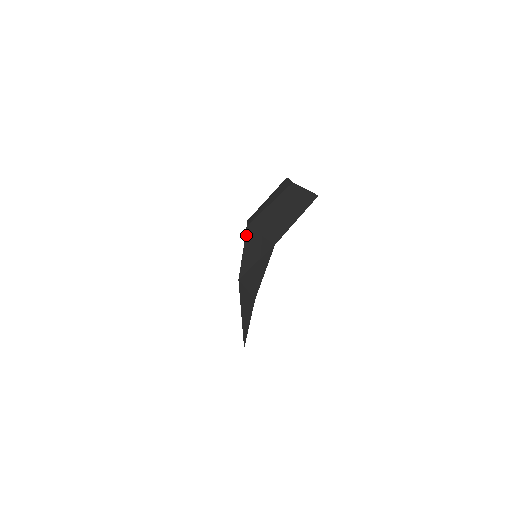
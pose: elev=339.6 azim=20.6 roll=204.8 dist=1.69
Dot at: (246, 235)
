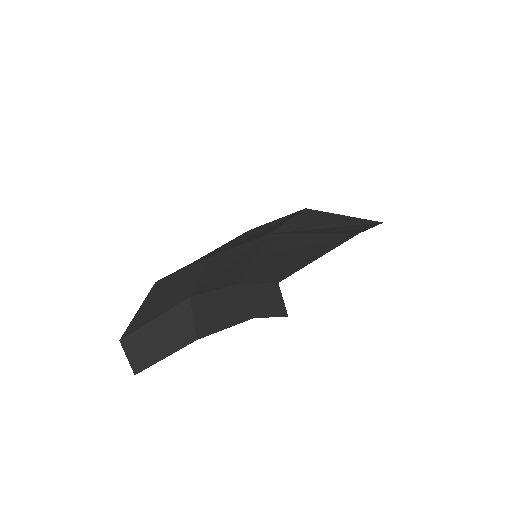
Dot at: (303, 212)
